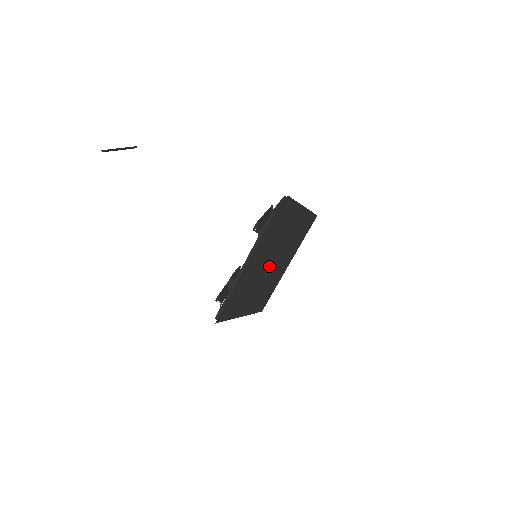
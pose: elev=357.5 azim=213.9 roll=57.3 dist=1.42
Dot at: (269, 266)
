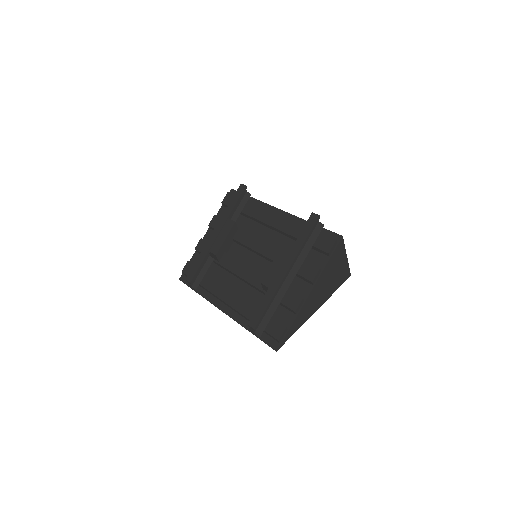
Dot at: occluded
